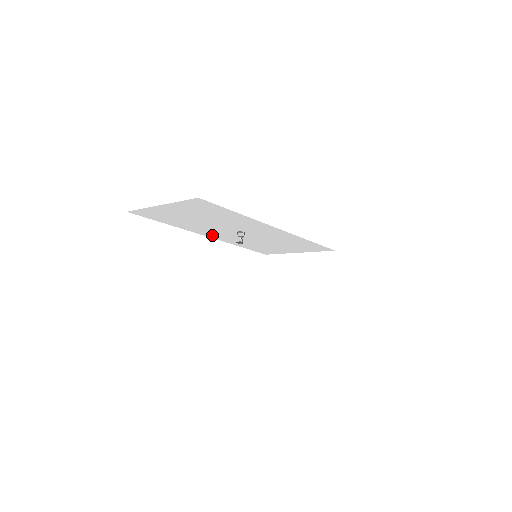
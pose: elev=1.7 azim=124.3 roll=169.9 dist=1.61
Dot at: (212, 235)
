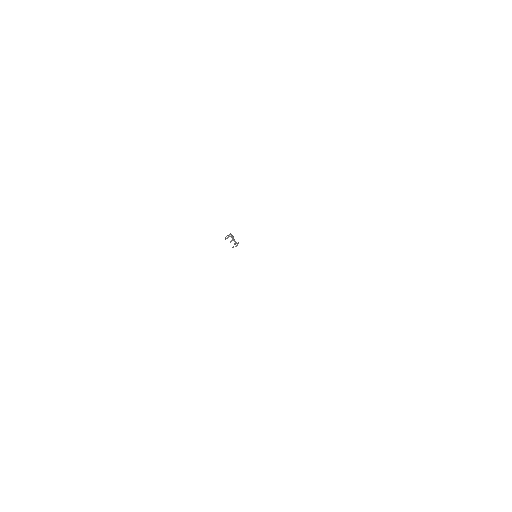
Dot at: occluded
